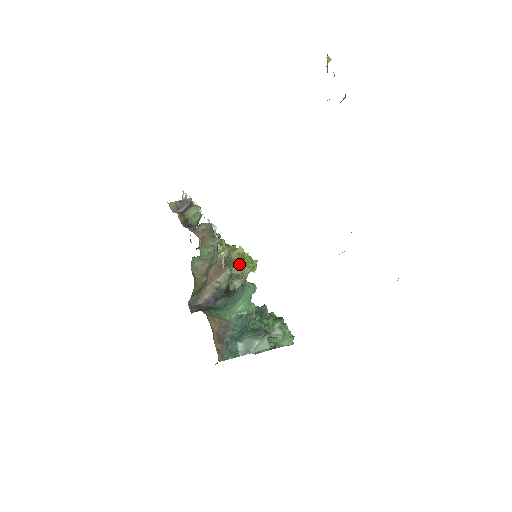
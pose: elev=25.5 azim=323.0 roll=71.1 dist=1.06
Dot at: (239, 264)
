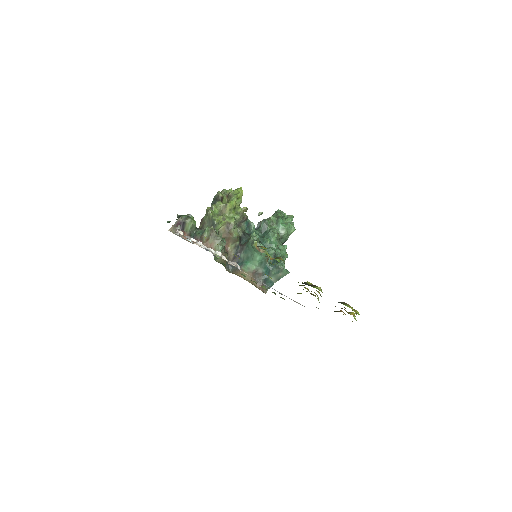
Dot at: (236, 219)
